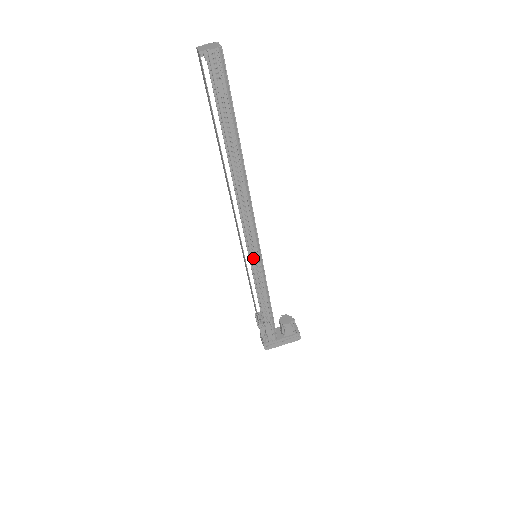
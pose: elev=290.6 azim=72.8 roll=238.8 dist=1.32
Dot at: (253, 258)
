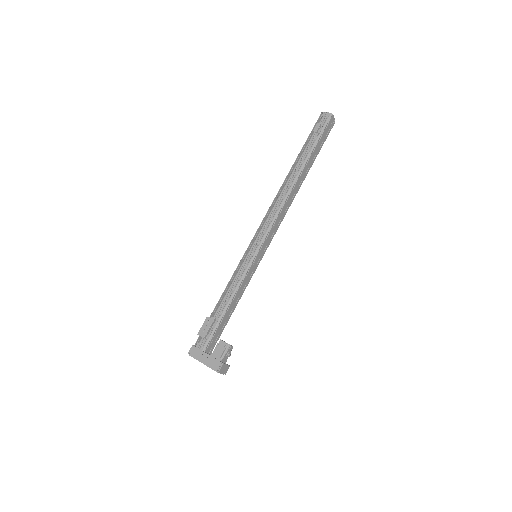
Dot at: (253, 248)
